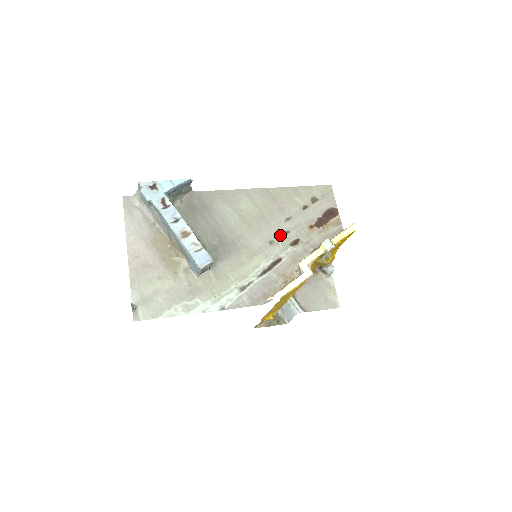
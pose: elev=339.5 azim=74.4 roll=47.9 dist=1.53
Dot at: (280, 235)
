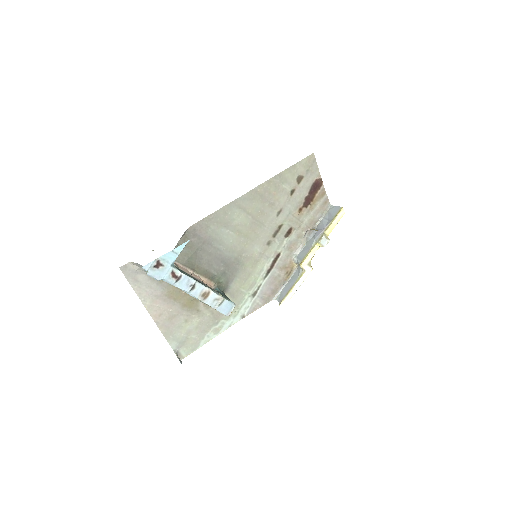
Dot at: (275, 232)
